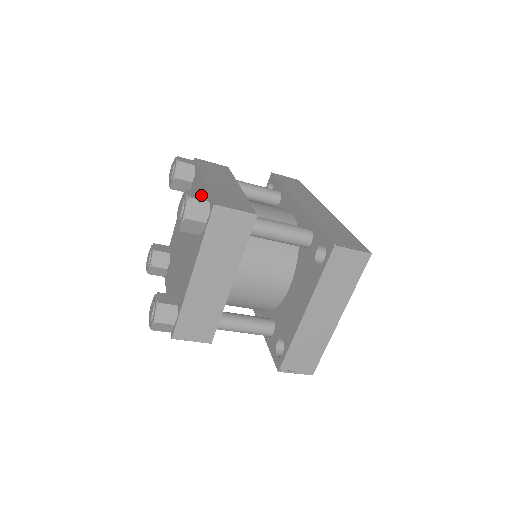
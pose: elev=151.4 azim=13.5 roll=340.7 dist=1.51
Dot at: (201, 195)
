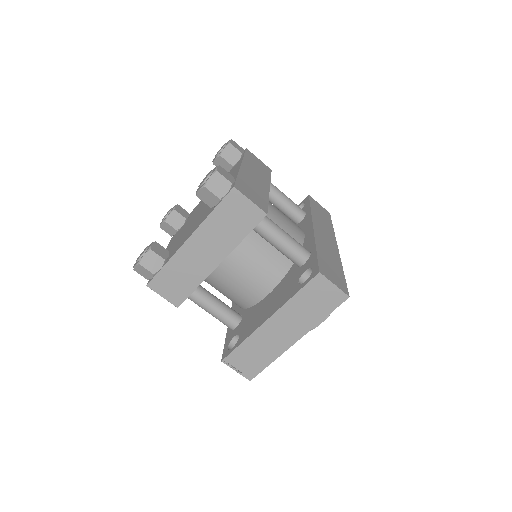
Dot at: (229, 175)
